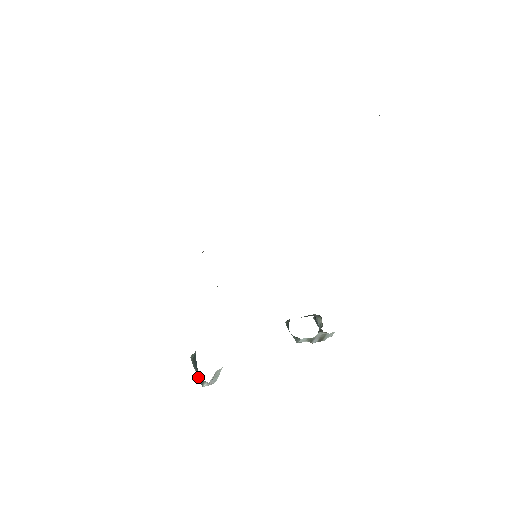
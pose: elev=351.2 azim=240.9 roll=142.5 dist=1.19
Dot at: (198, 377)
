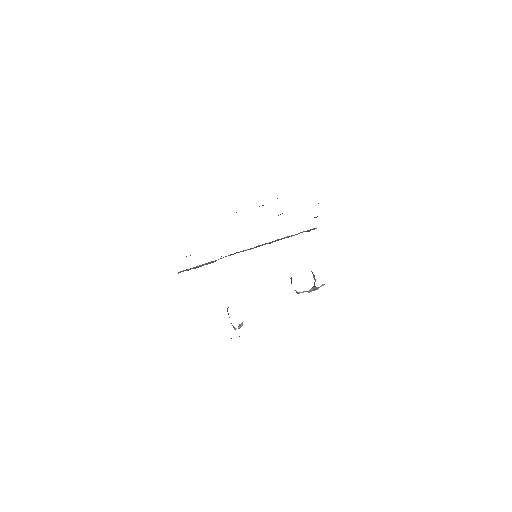
Dot at: occluded
